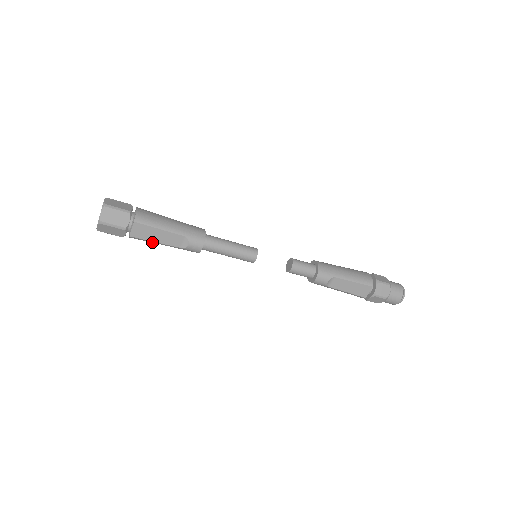
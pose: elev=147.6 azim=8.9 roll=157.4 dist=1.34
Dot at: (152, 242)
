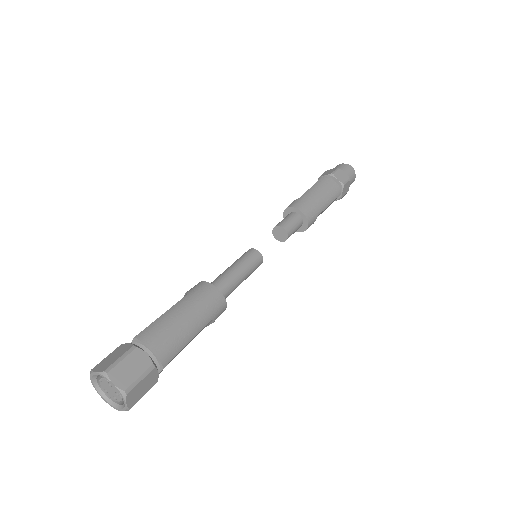
Dot at: occluded
